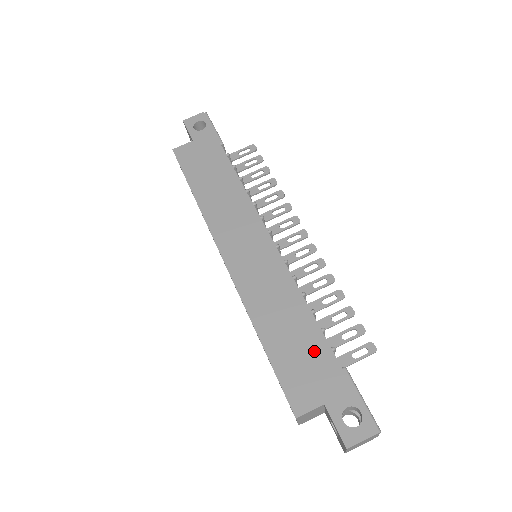
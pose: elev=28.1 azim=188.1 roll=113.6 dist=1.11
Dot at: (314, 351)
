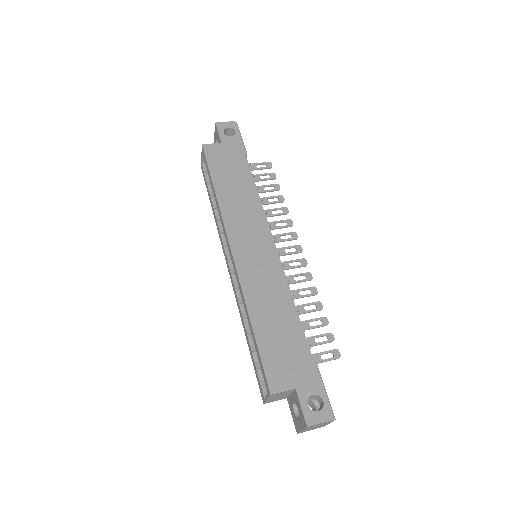
Dot at: (294, 345)
